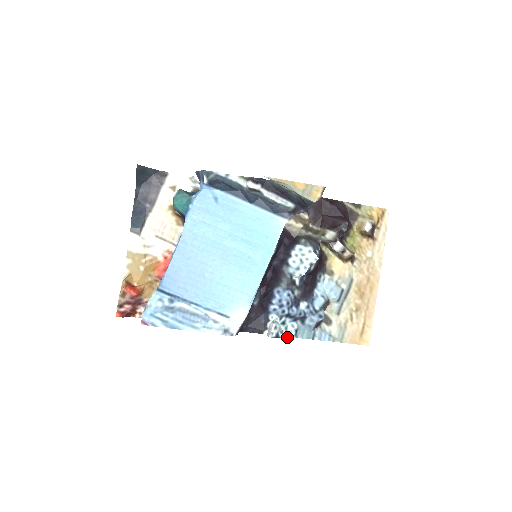
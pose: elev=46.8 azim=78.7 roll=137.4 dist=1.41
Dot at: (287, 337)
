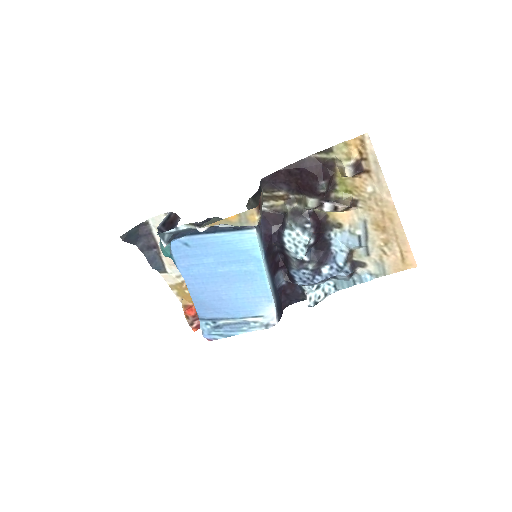
Dot at: occluded
